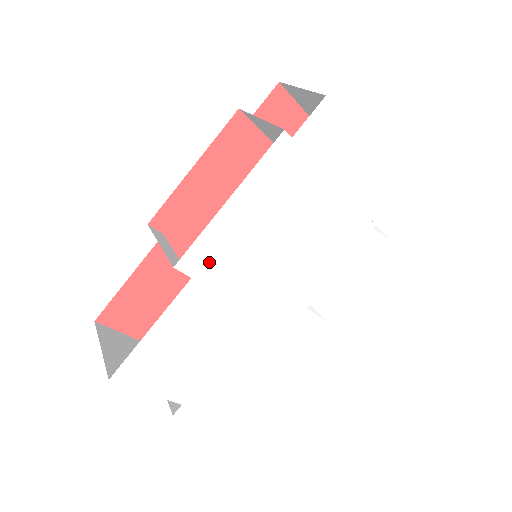
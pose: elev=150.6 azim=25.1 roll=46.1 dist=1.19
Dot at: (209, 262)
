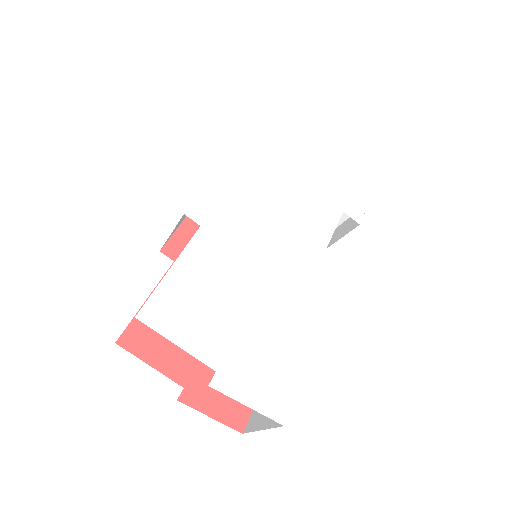
Dot at: (213, 215)
